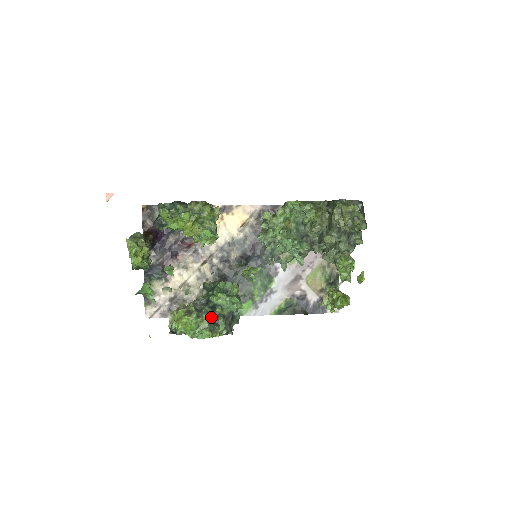
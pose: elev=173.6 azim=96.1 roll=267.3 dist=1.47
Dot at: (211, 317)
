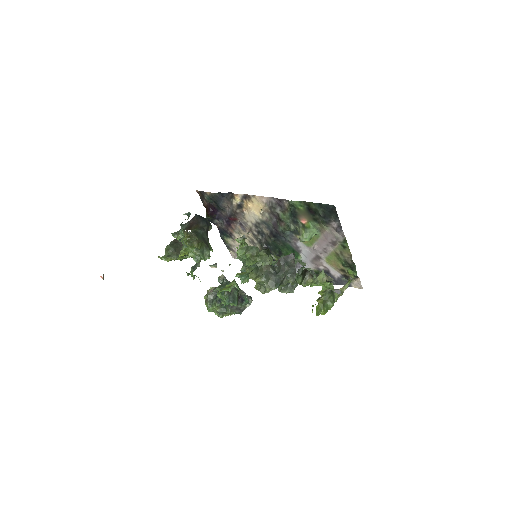
Dot at: (220, 306)
